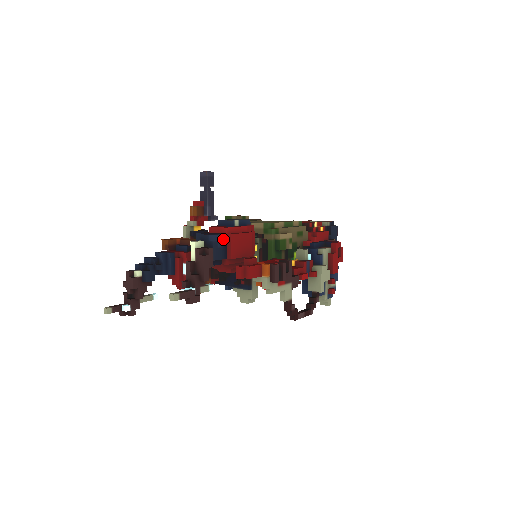
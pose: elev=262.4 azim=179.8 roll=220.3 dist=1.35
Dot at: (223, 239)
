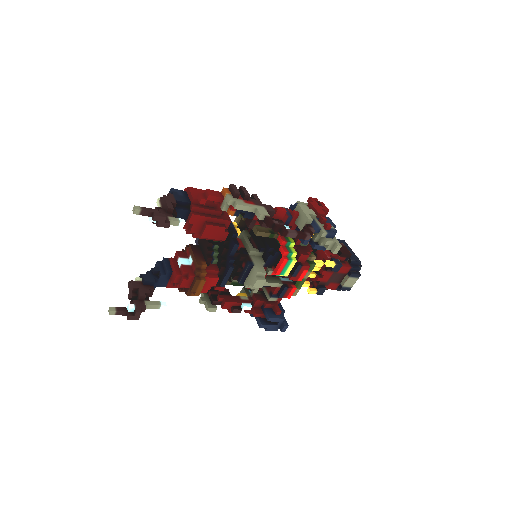
Dot at: (183, 193)
